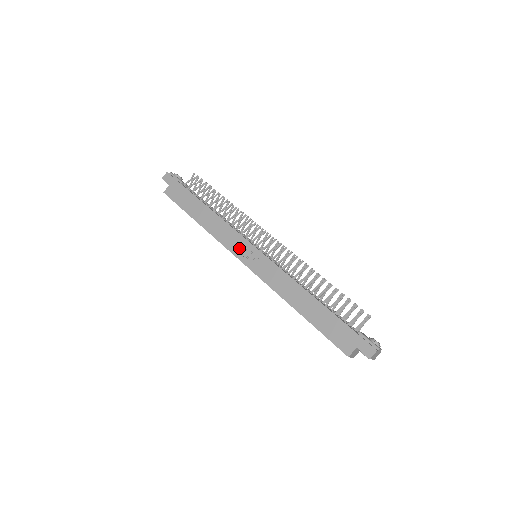
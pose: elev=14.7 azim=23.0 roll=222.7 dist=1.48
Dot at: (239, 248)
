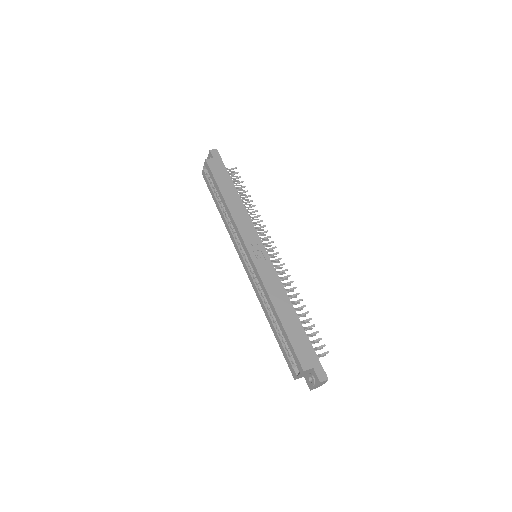
Dot at: (251, 240)
